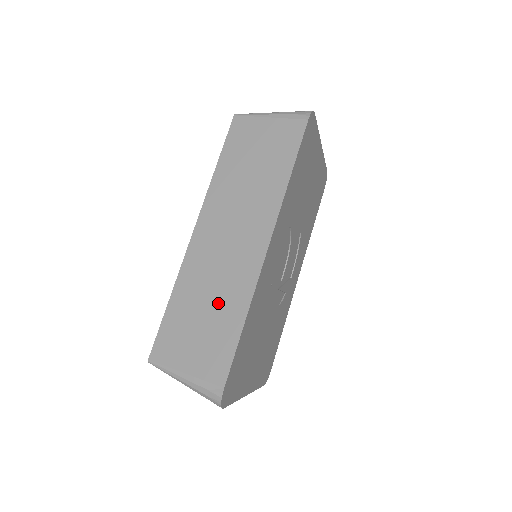
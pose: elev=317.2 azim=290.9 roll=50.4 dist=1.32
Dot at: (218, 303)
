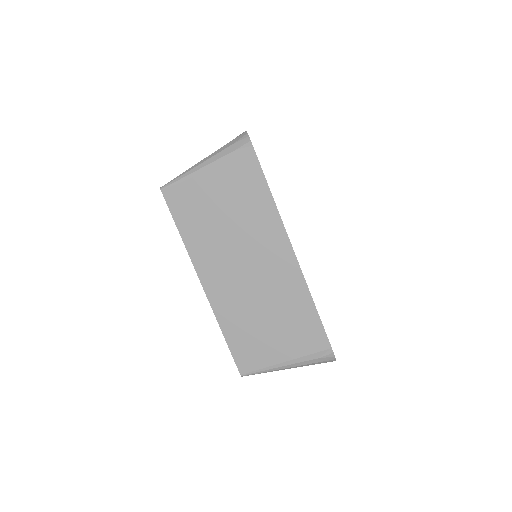
Dot at: occluded
